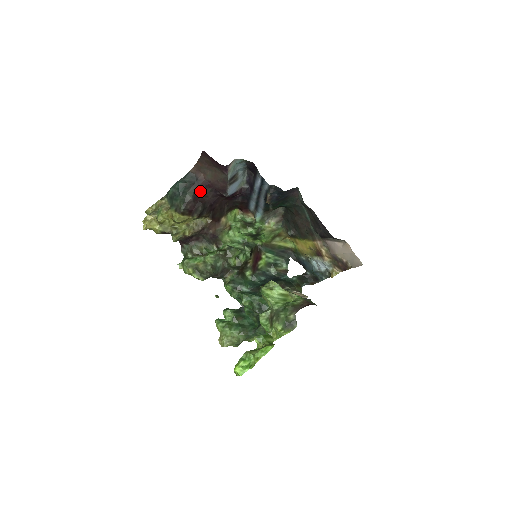
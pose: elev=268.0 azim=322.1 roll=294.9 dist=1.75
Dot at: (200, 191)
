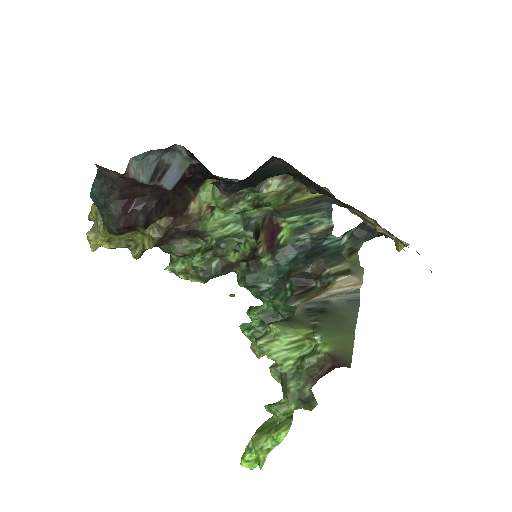
Dot at: (127, 194)
